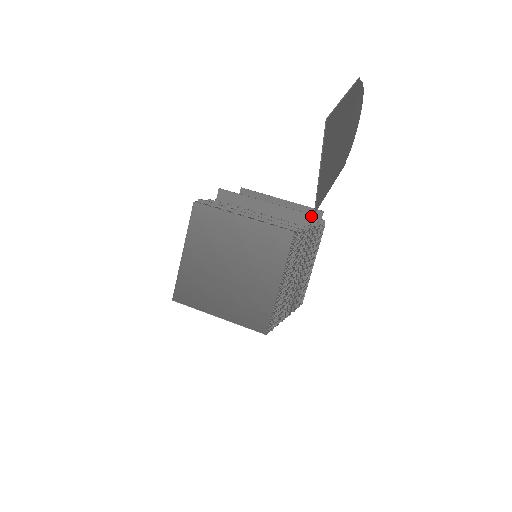
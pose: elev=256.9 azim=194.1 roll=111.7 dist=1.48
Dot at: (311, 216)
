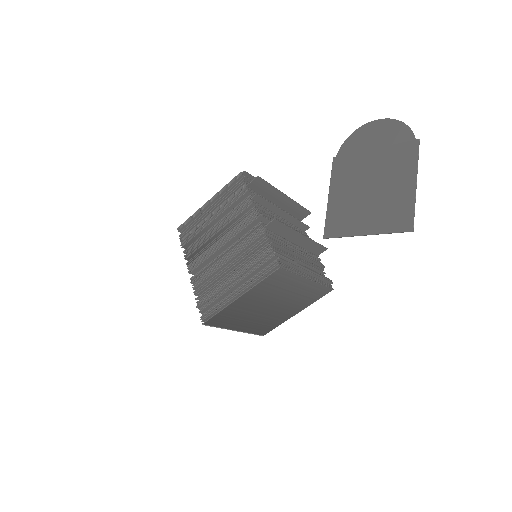
Dot at: (300, 214)
